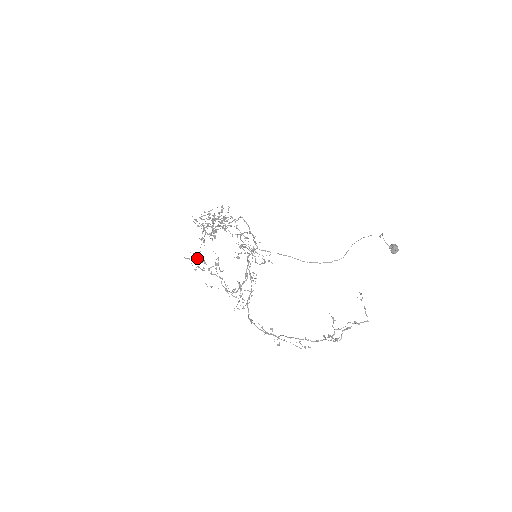
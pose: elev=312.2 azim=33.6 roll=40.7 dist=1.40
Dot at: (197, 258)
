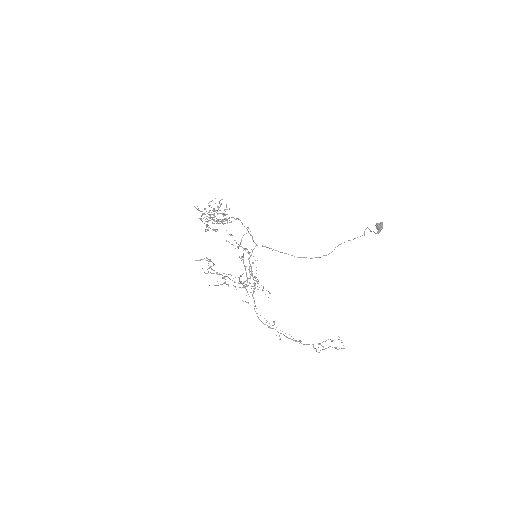
Dot at: (206, 257)
